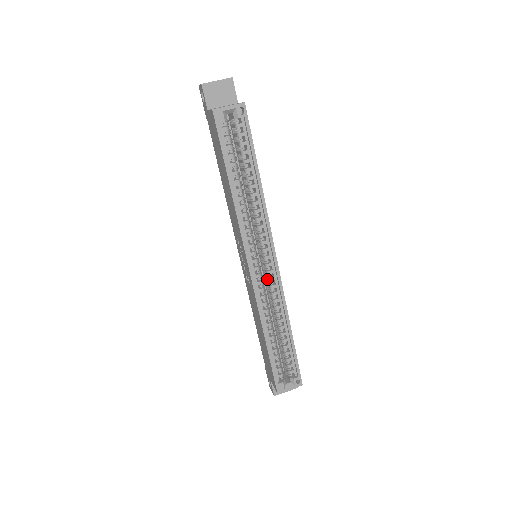
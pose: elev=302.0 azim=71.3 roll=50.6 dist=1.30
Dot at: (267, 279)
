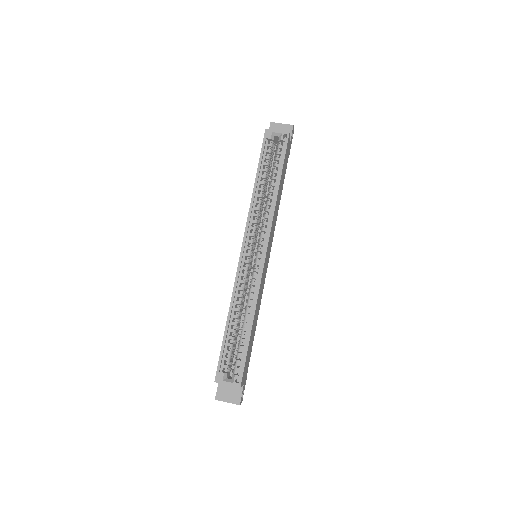
Dot at: (253, 271)
